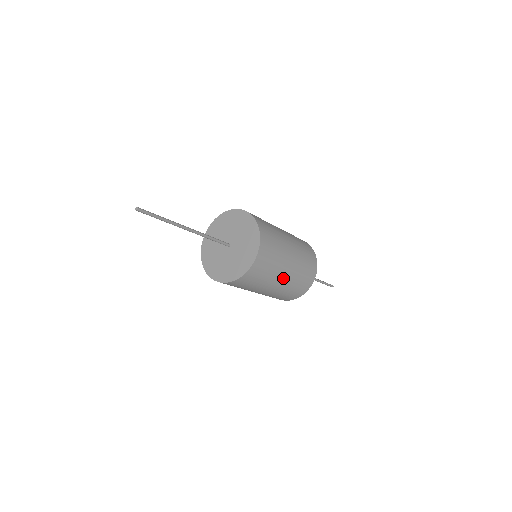
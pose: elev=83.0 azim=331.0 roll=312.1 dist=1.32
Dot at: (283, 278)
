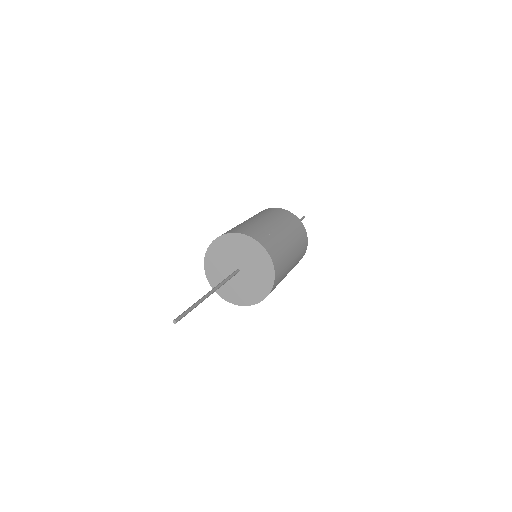
Dot at: (285, 276)
